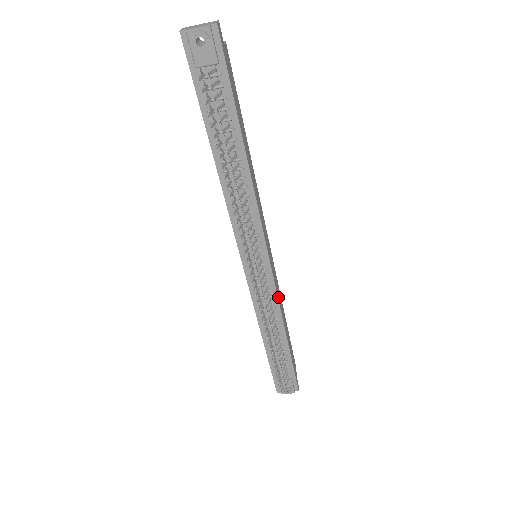
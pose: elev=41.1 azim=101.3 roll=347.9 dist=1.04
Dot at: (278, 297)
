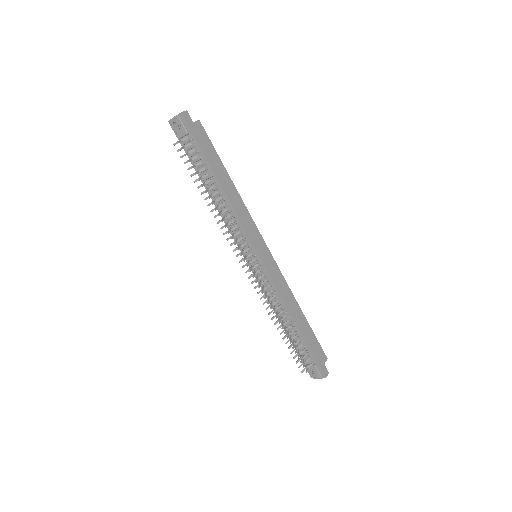
Dot at: (279, 288)
